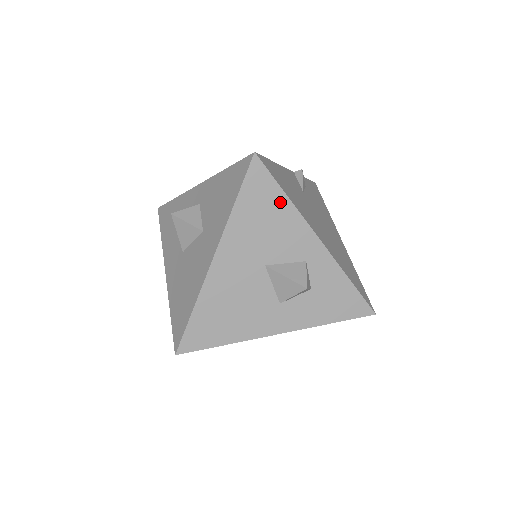
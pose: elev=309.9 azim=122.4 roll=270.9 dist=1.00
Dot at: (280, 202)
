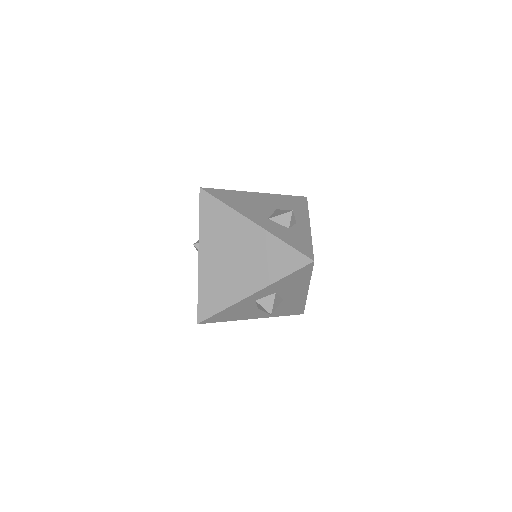
Dot at: (303, 208)
